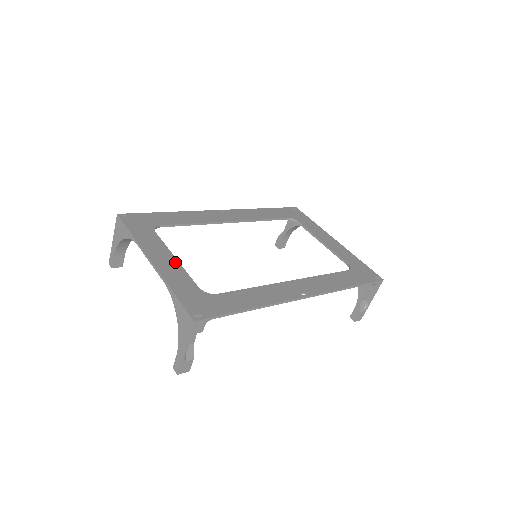
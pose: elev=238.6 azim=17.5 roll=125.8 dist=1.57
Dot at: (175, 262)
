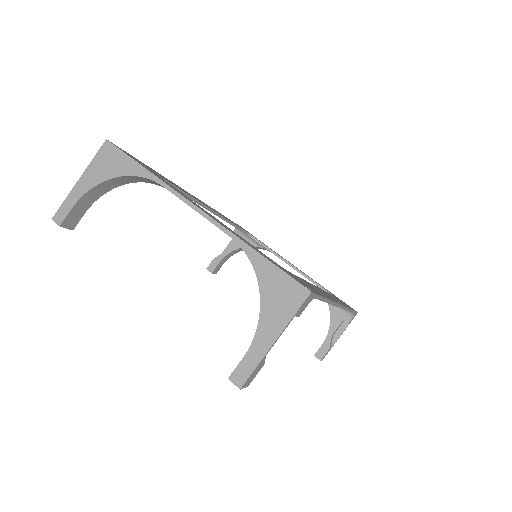
Dot at: occluded
